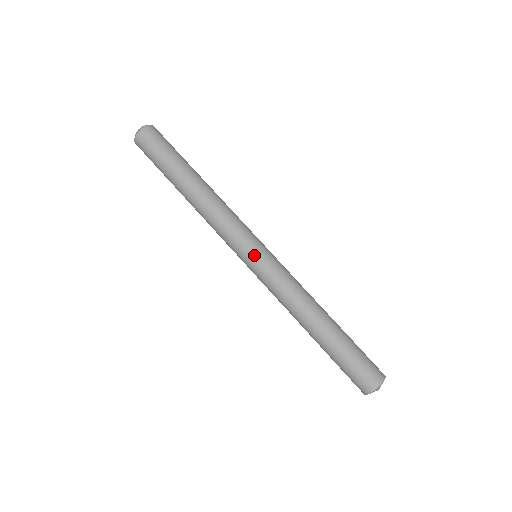
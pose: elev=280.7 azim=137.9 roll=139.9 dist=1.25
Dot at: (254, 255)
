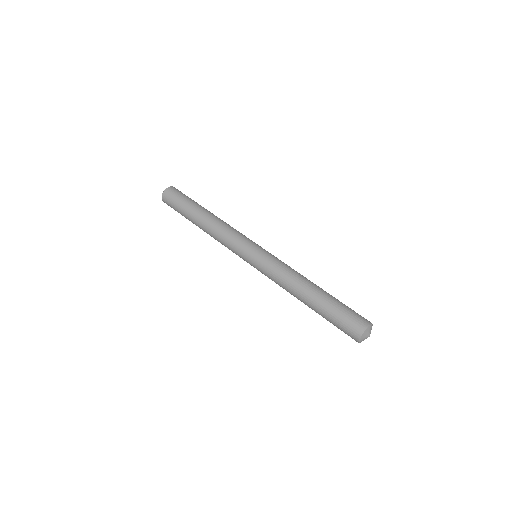
Dot at: (261, 247)
